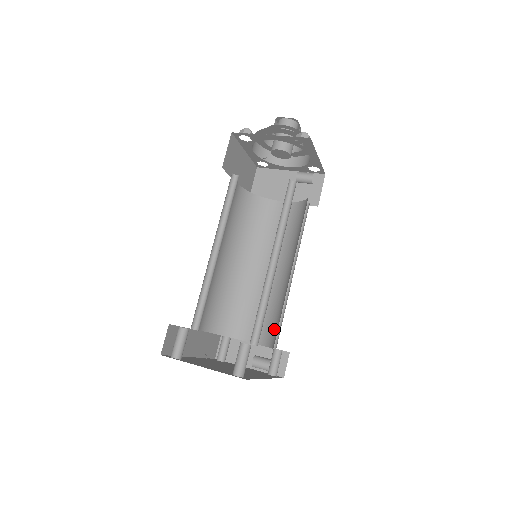
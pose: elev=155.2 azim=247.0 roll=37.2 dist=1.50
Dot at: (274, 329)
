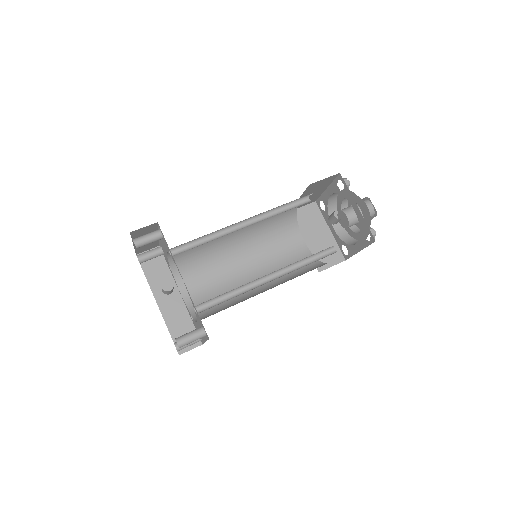
Dot at: occluded
